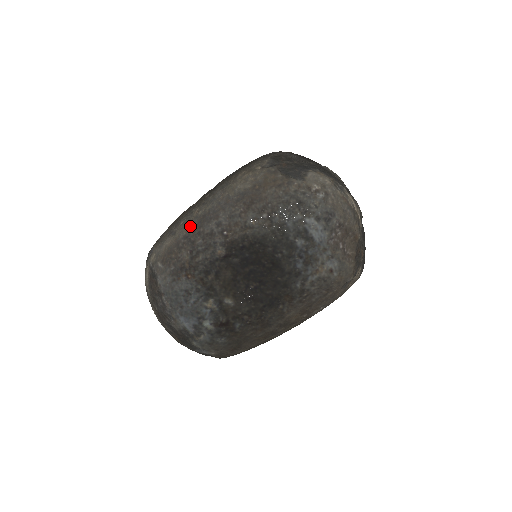
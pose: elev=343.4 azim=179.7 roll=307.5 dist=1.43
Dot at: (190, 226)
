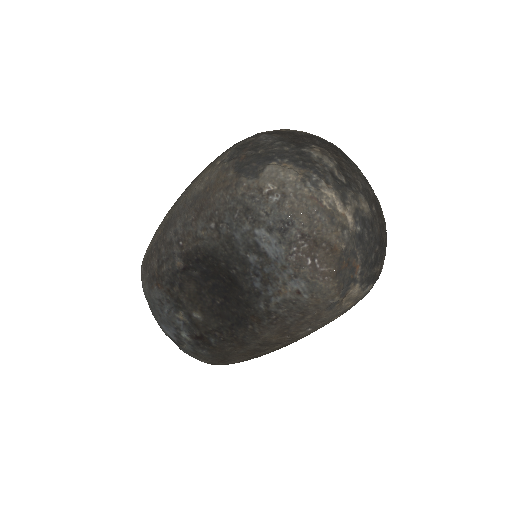
Dot at: (160, 231)
